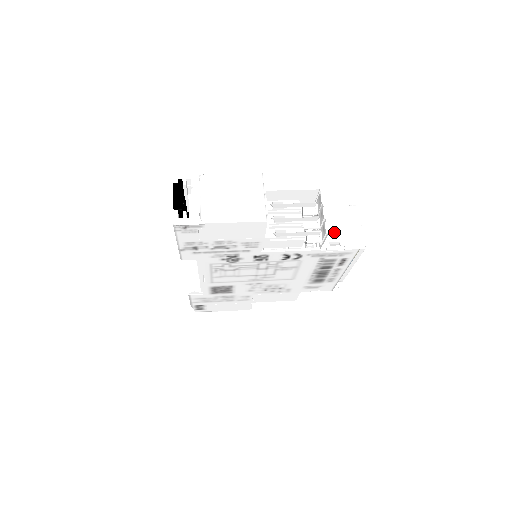
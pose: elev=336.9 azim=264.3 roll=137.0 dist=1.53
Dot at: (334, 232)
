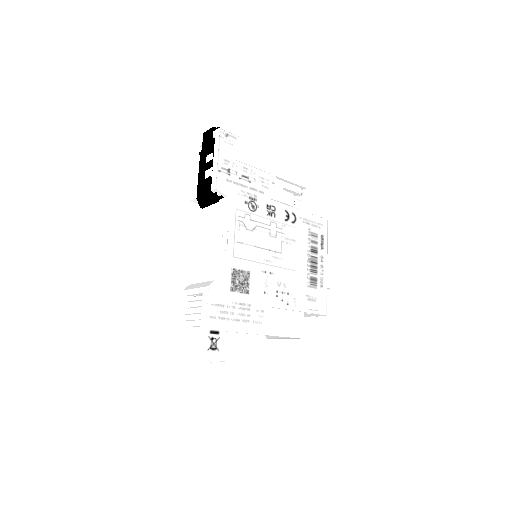
Dot at: occluded
